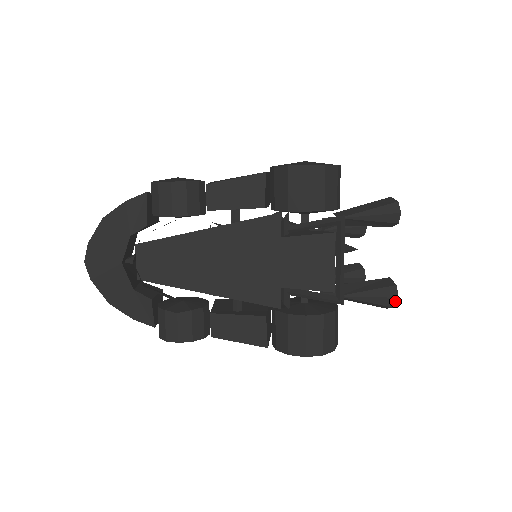
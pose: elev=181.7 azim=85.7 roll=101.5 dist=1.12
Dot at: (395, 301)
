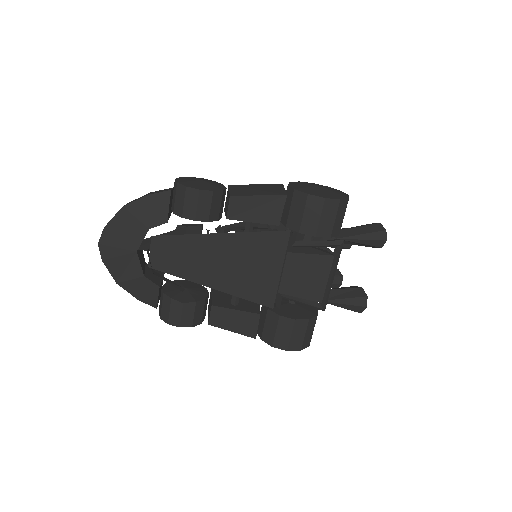
Dot at: (363, 309)
